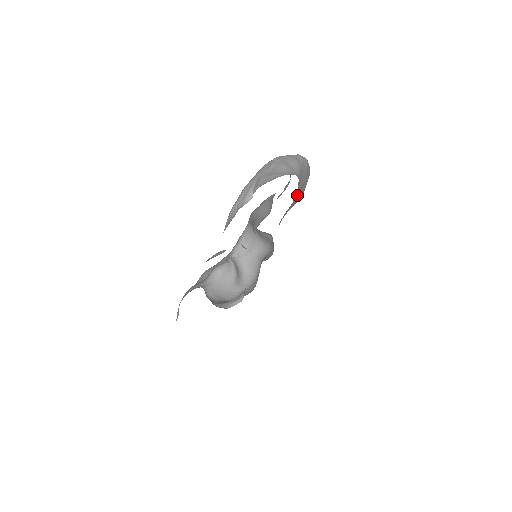
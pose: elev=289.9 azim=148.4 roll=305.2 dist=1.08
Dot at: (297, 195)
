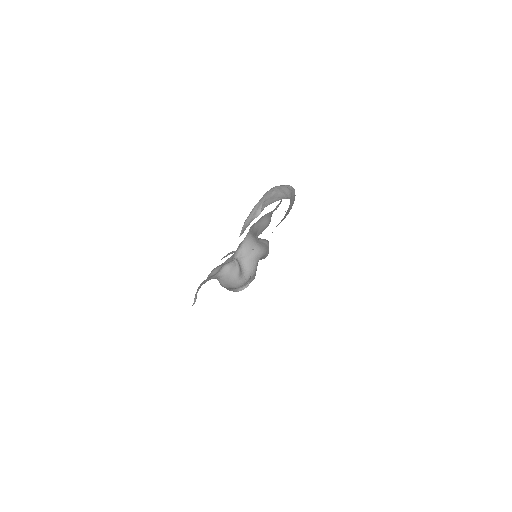
Dot at: (287, 213)
